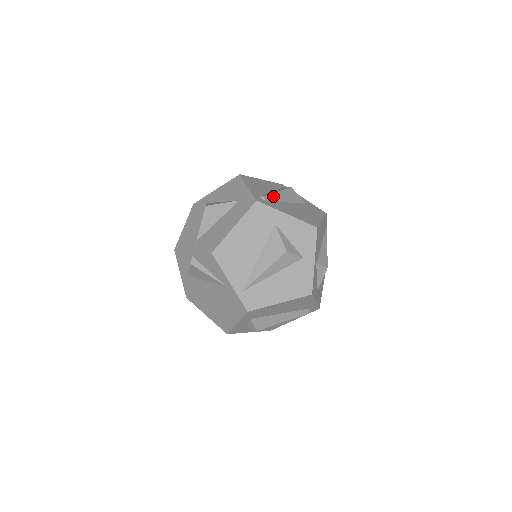
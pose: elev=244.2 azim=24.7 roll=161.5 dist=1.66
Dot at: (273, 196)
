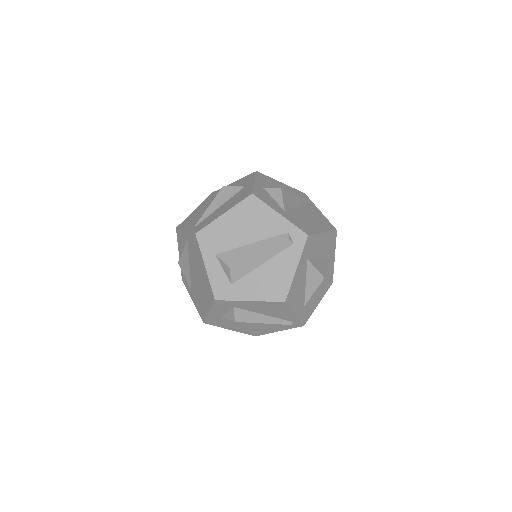
Dot at: occluded
